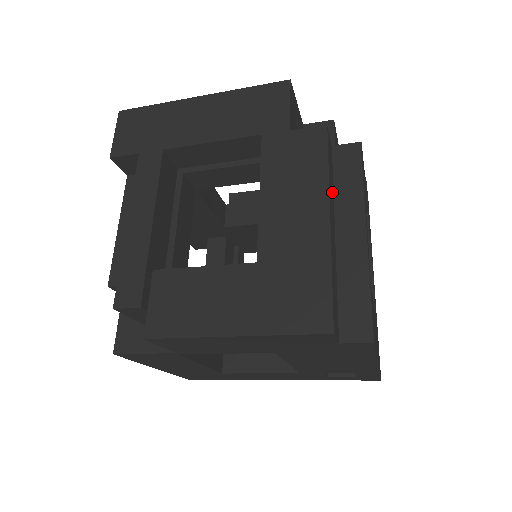
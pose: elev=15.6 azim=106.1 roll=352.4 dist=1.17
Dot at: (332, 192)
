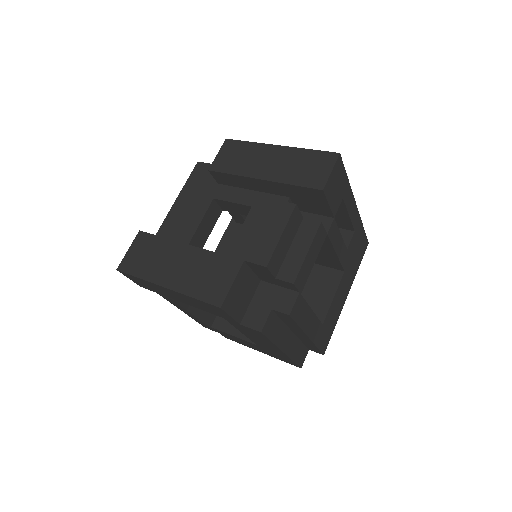
Dot at: (282, 329)
